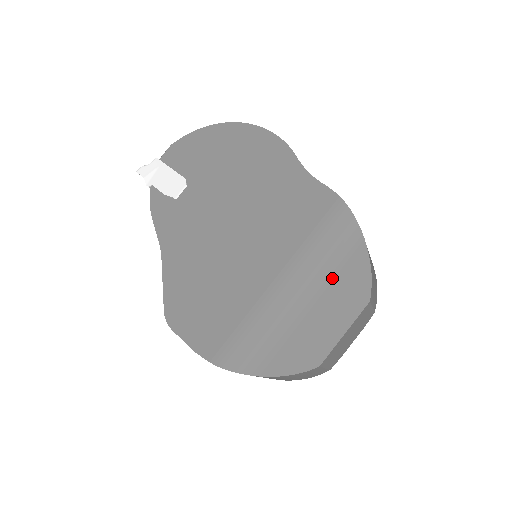
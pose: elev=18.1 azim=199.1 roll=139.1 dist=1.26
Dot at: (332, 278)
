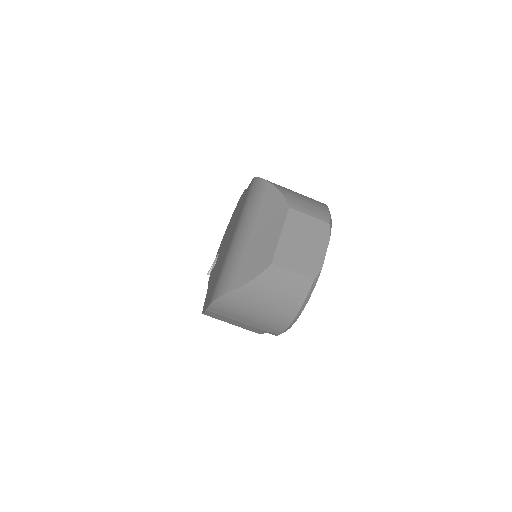
Dot at: (256, 211)
